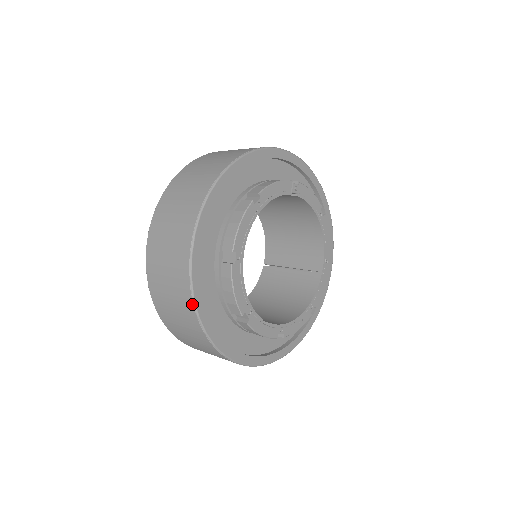
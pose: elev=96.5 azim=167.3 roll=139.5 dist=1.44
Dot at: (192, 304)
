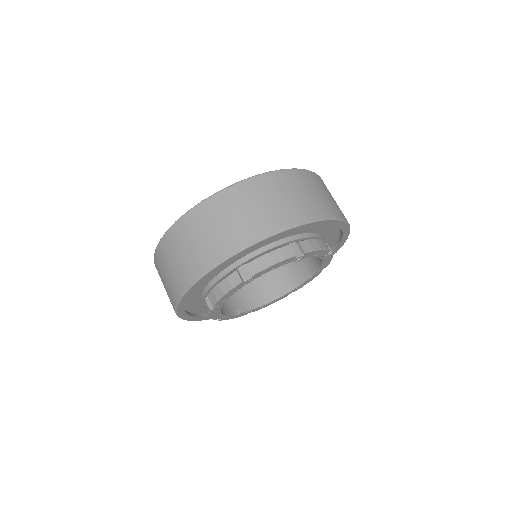
Dot at: occluded
